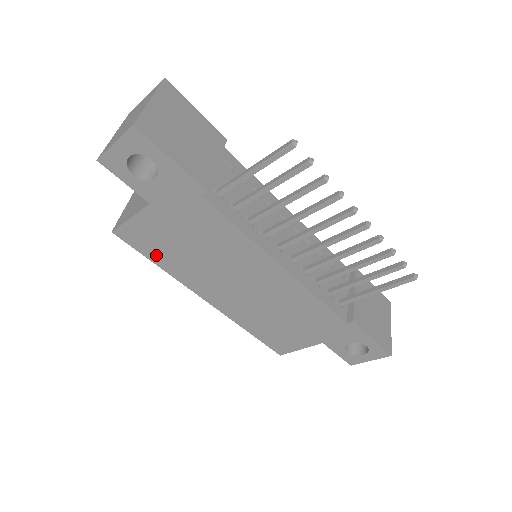
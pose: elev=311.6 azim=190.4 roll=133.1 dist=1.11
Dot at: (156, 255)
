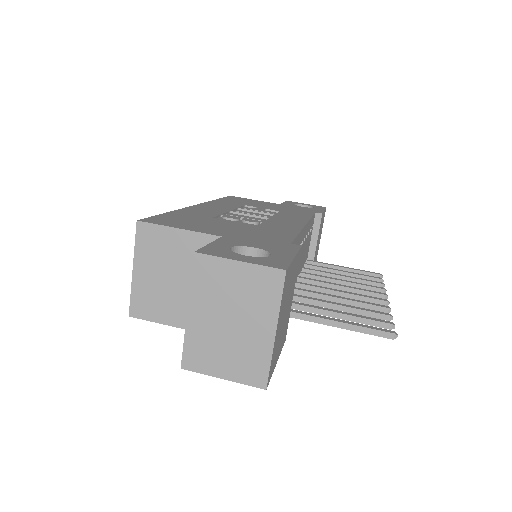
Dot at: occluded
